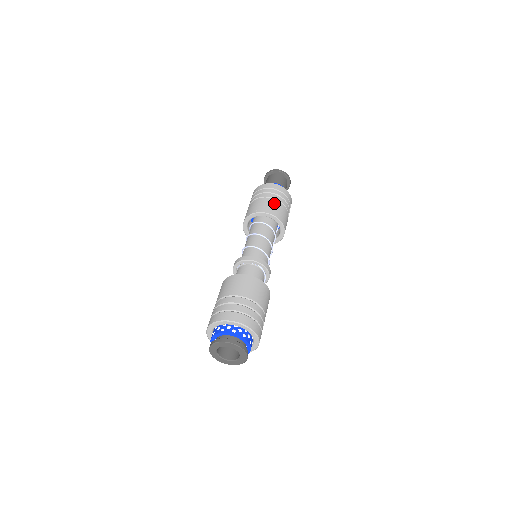
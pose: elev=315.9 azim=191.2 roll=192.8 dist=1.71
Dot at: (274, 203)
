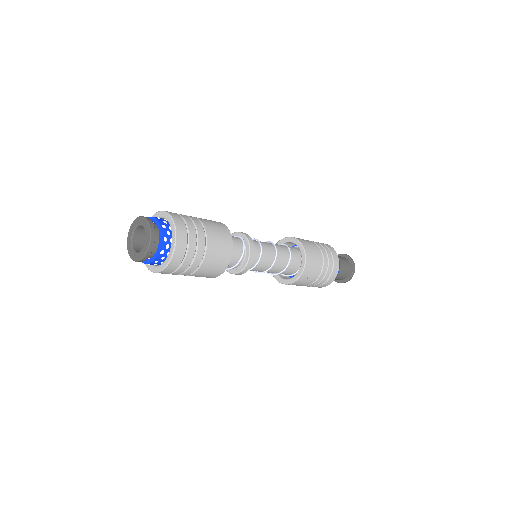
Dot at: occluded
